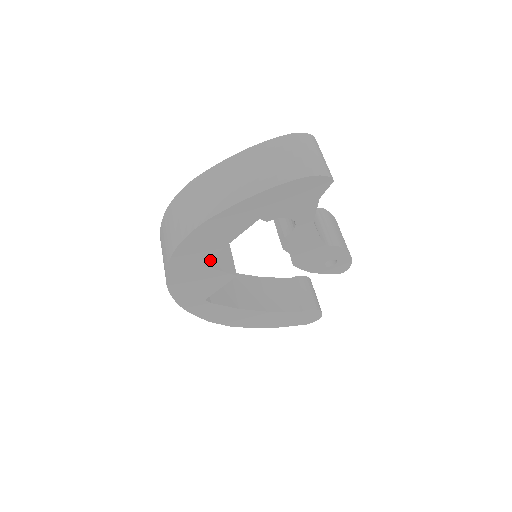
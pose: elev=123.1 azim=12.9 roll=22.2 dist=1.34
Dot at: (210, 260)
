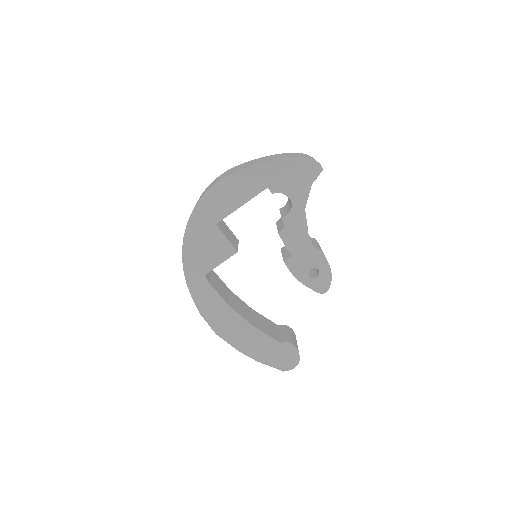
Dot at: (222, 229)
